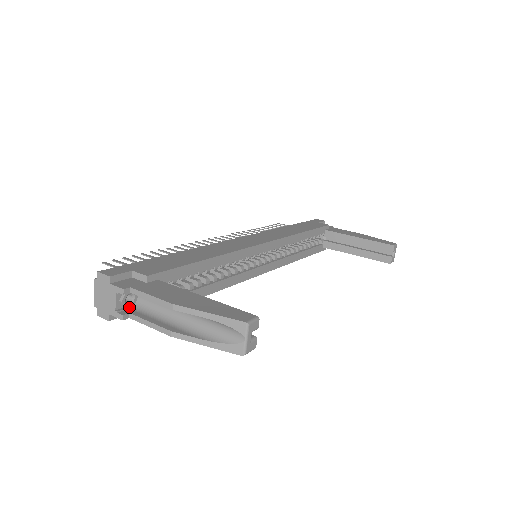
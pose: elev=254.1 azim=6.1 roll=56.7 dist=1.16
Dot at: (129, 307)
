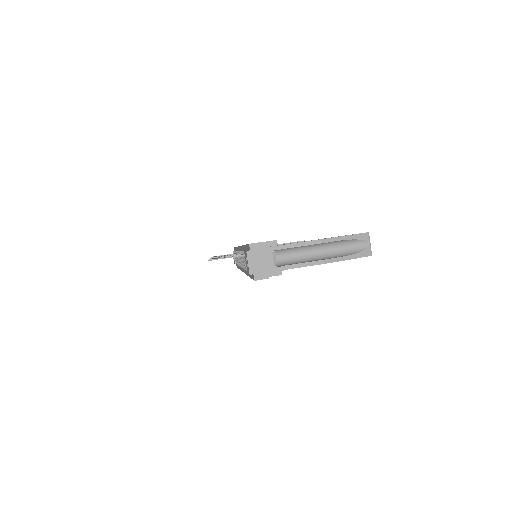
Dot at: occluded
